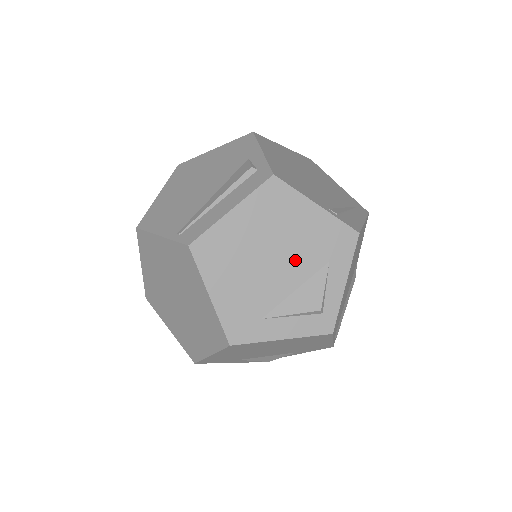
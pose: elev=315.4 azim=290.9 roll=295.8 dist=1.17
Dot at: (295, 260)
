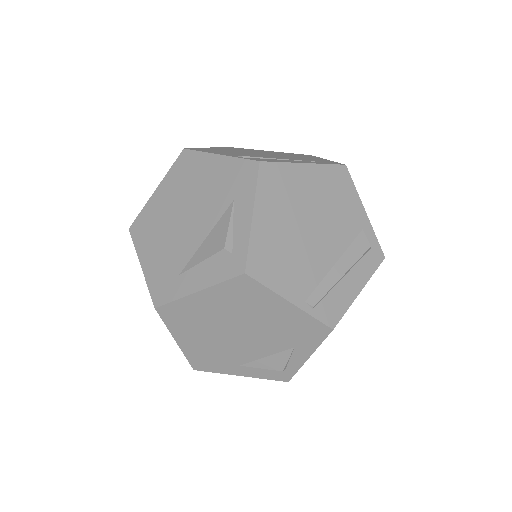
Dot at: (204, 210)
